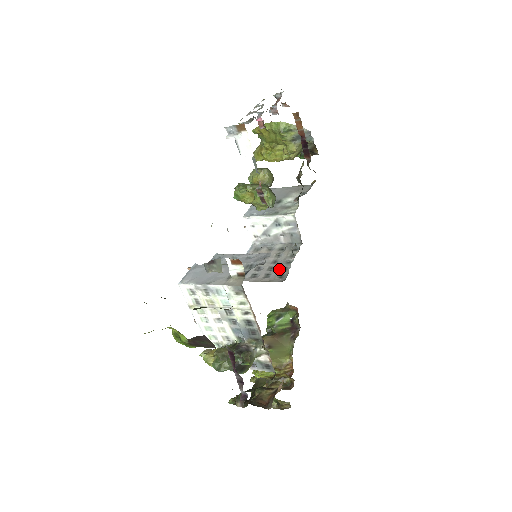
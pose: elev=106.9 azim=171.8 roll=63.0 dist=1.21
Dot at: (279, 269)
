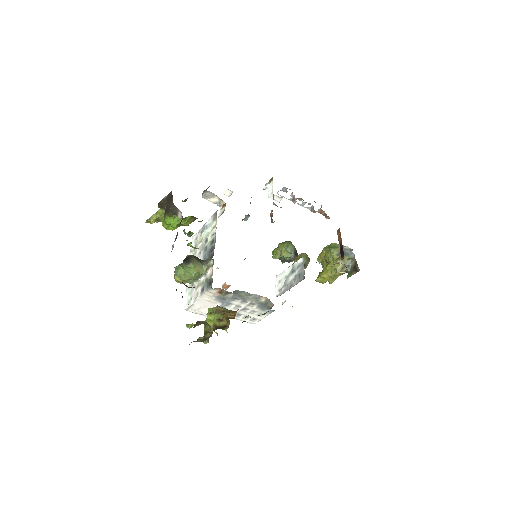
Dot at: occluded
